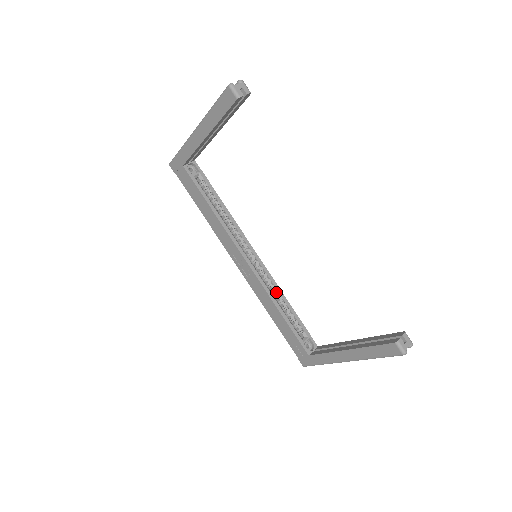
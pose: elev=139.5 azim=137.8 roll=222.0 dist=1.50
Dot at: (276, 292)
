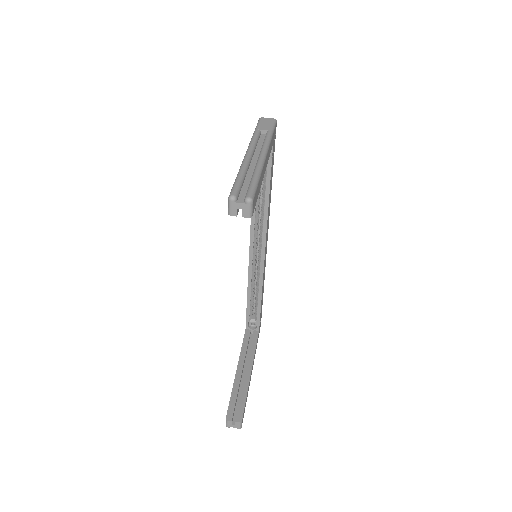
Dot at: (258, 283)
